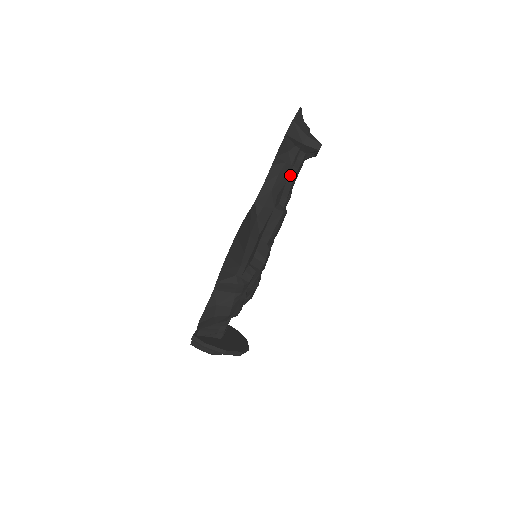
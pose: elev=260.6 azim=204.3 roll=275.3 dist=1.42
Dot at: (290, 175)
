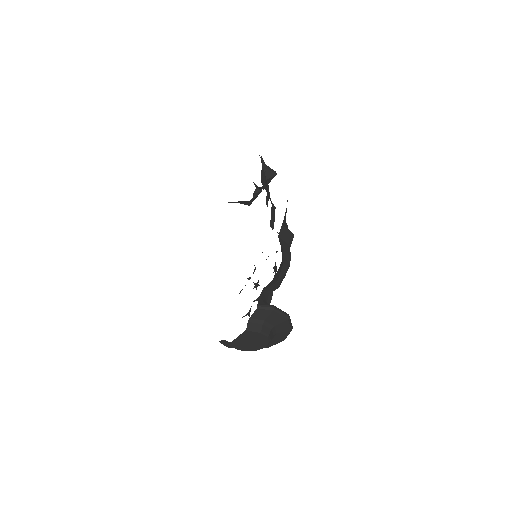
Dot at: (267, 187)
